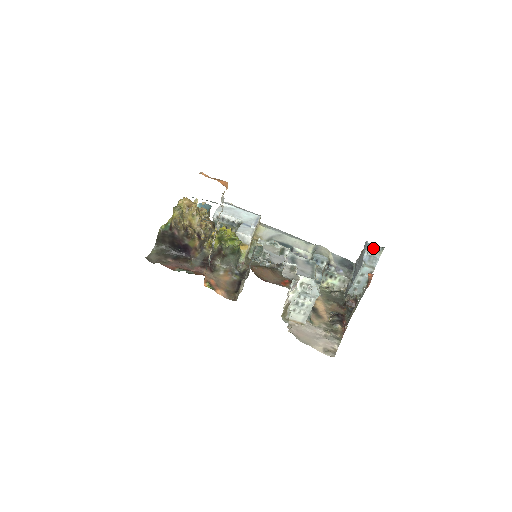
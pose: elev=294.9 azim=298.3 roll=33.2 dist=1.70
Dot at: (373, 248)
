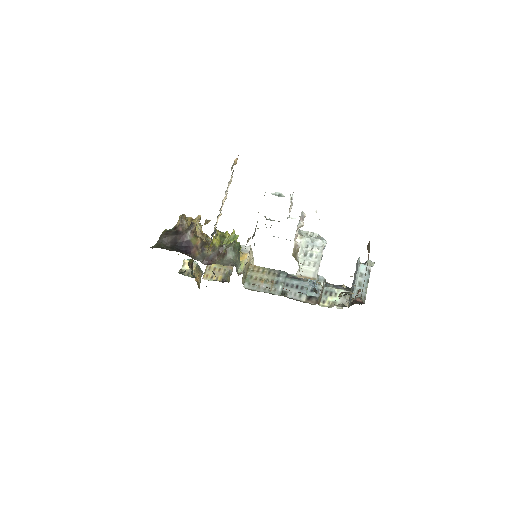
Dot at: (364, 263)
